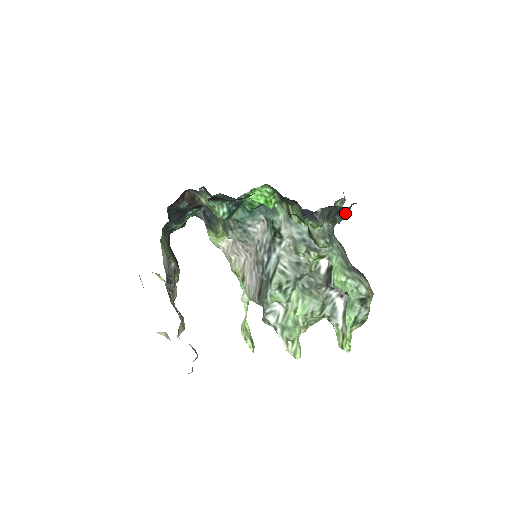
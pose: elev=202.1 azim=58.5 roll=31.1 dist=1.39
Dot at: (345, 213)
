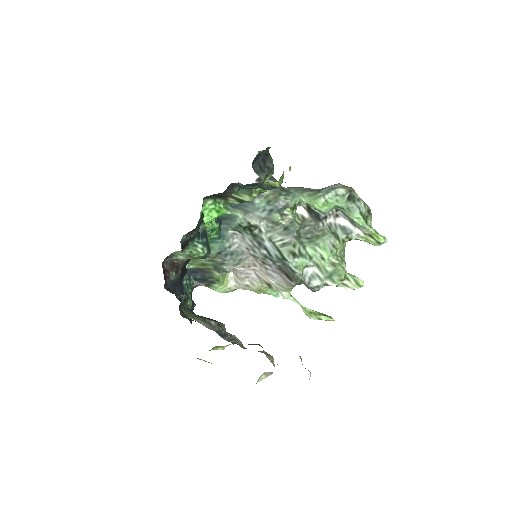
Dot at: (269, 157)
